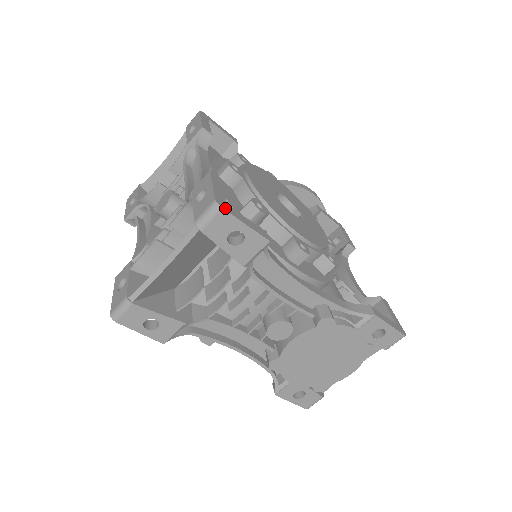
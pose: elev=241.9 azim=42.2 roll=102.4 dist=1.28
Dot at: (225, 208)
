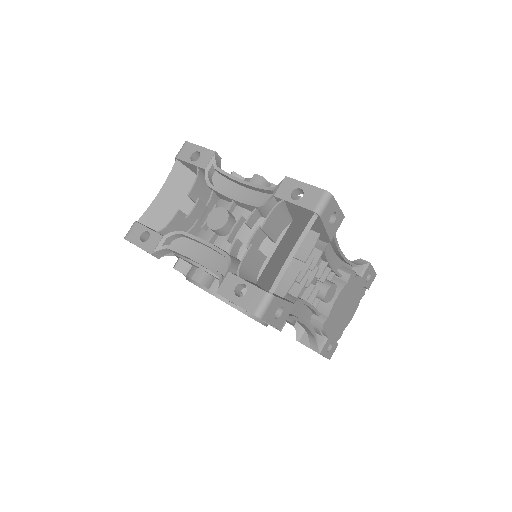
Dot at: (331, 196)
